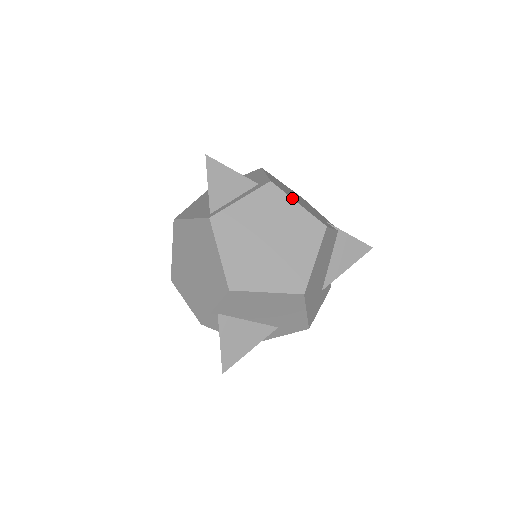
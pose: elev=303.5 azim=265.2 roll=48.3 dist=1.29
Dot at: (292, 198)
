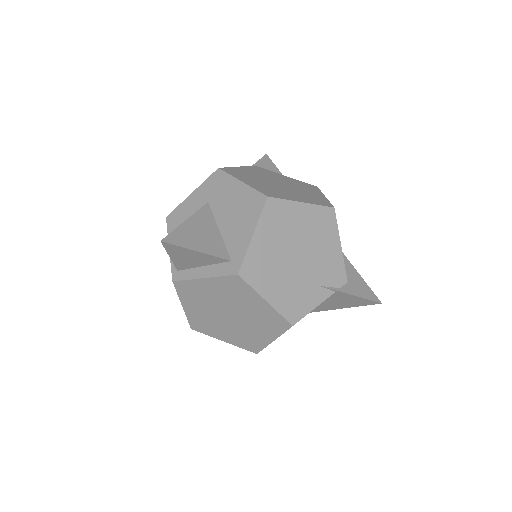
Dot at: (260, 294)
